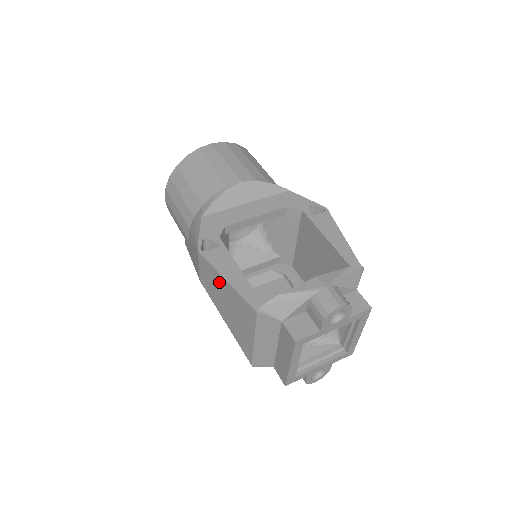
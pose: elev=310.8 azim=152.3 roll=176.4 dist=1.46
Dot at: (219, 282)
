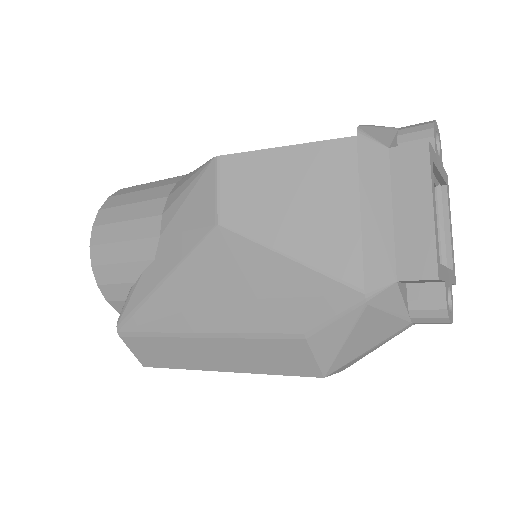
Dot at: (268, 168)
